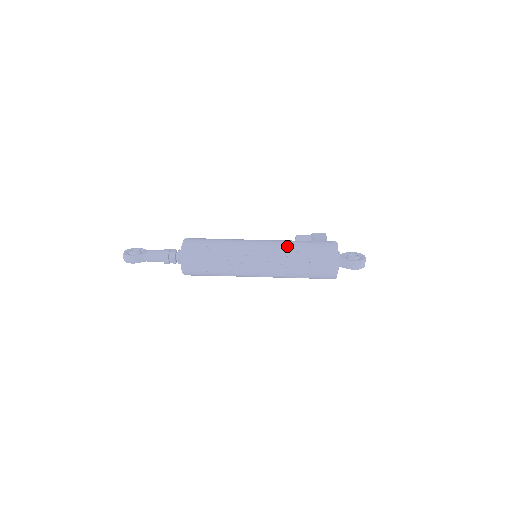
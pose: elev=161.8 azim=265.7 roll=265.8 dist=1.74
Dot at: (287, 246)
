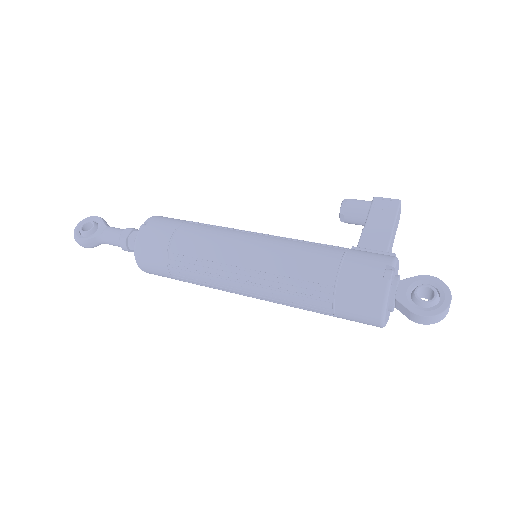
Dot at: (293, 269)
